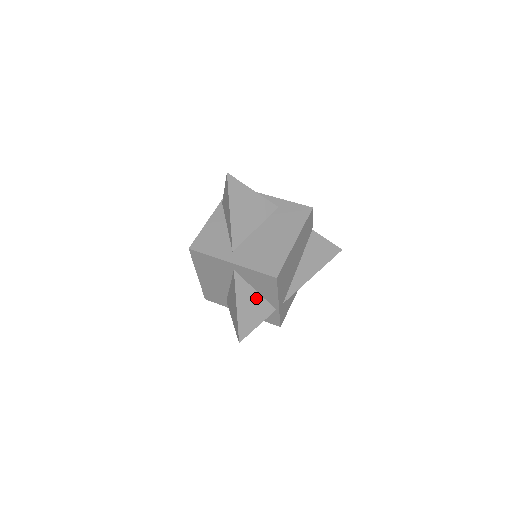
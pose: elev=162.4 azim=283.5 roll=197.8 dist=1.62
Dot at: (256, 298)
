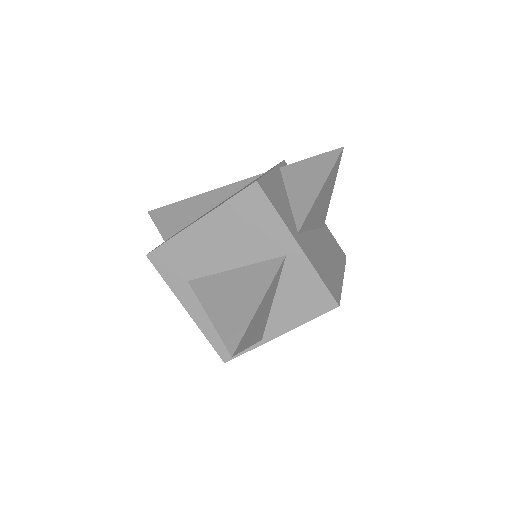
Dot at: (268, 309)
